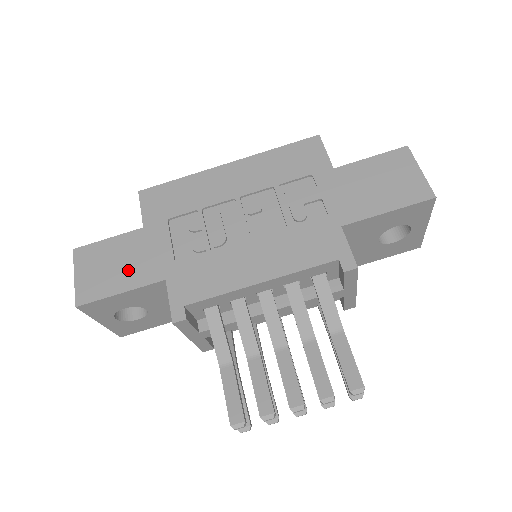
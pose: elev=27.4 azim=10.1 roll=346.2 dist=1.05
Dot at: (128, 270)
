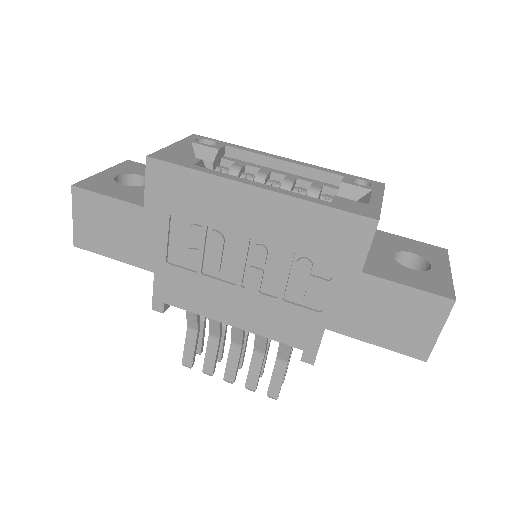
Dot at: (122, 243)
